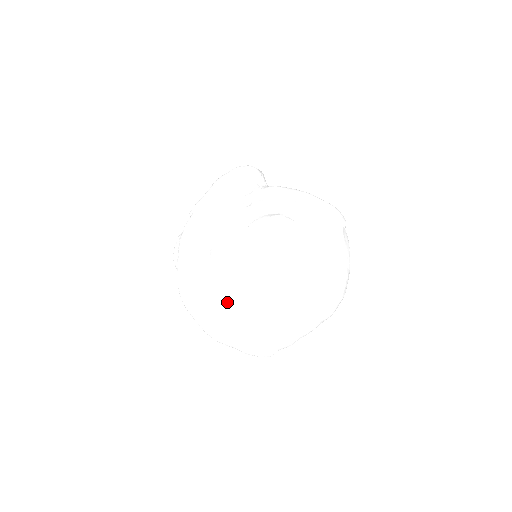
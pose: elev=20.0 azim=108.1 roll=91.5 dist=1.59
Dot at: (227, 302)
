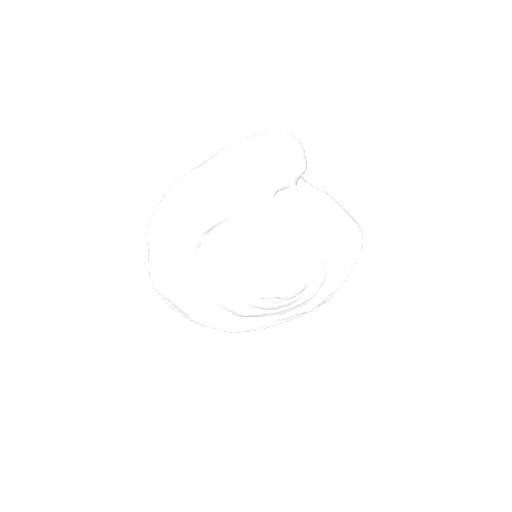
Dot at: (214, 305)
